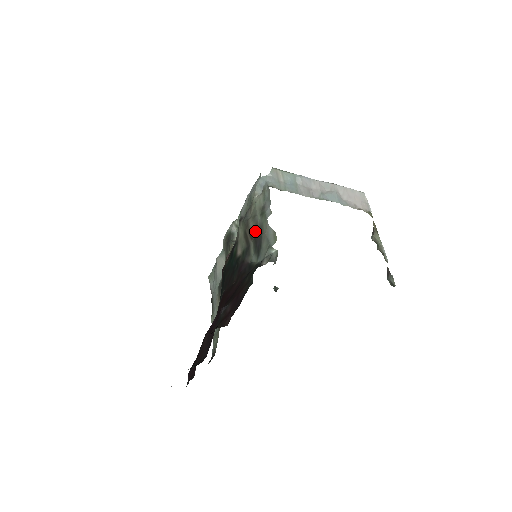
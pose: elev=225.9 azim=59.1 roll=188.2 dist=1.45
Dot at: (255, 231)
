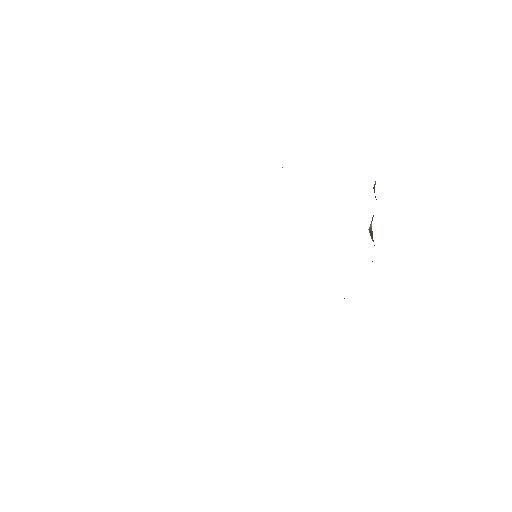
Dot at: occluded
